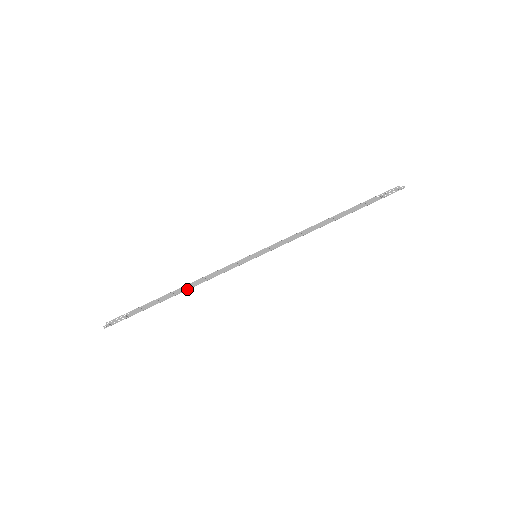
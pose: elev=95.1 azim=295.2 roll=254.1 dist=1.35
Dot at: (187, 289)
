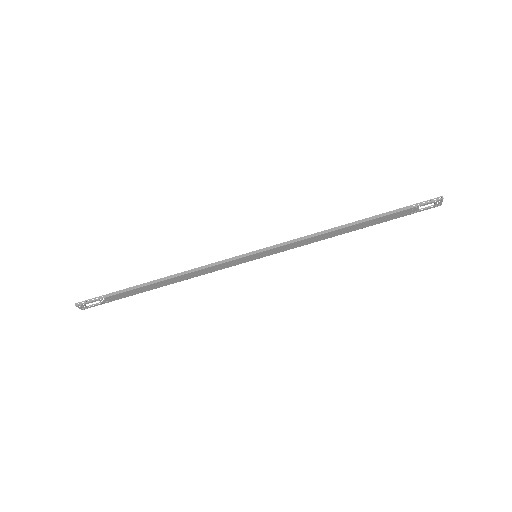
Dot at: (171, 277)
